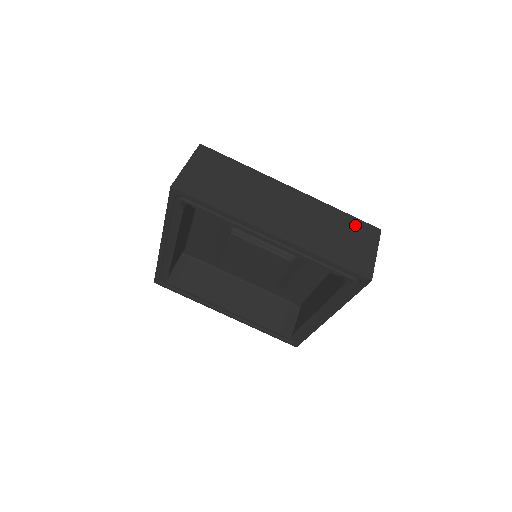
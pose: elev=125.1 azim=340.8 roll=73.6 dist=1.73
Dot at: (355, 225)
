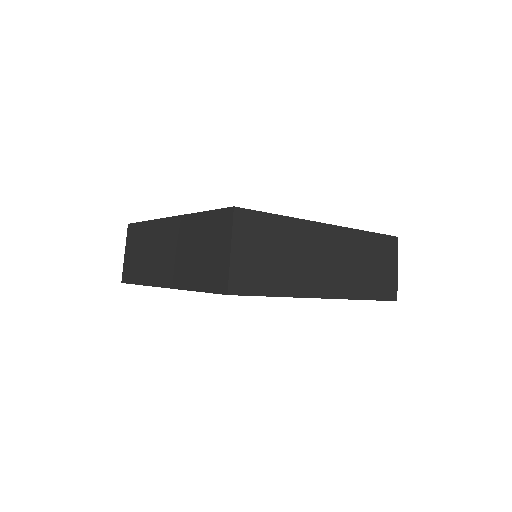
Dot at: (381, 244)
